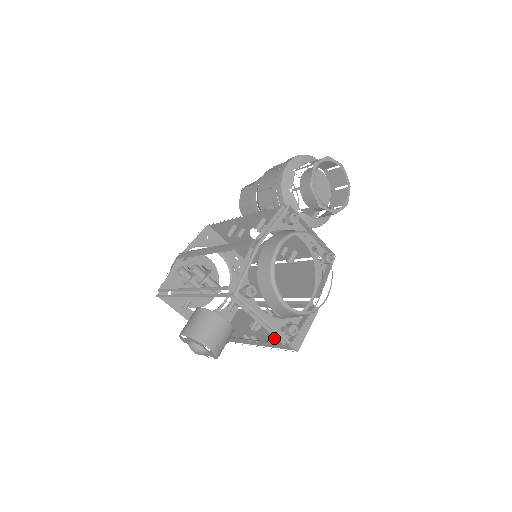
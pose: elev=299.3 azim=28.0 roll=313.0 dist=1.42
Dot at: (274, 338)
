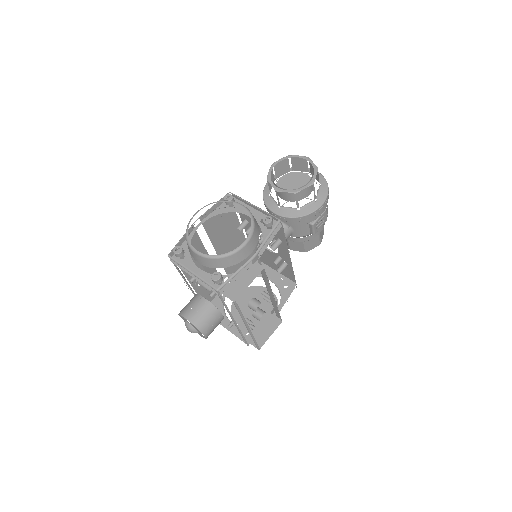
Dot at: occluded
